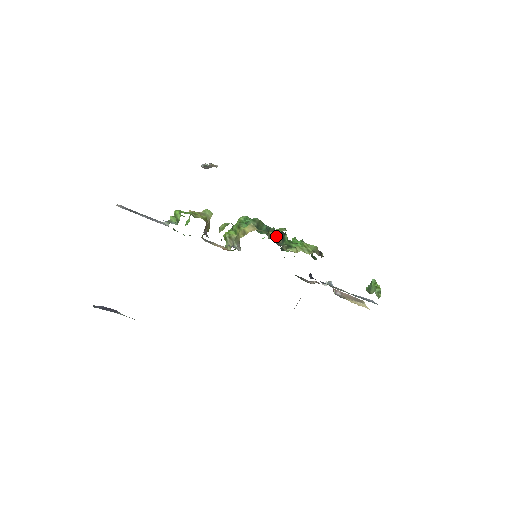
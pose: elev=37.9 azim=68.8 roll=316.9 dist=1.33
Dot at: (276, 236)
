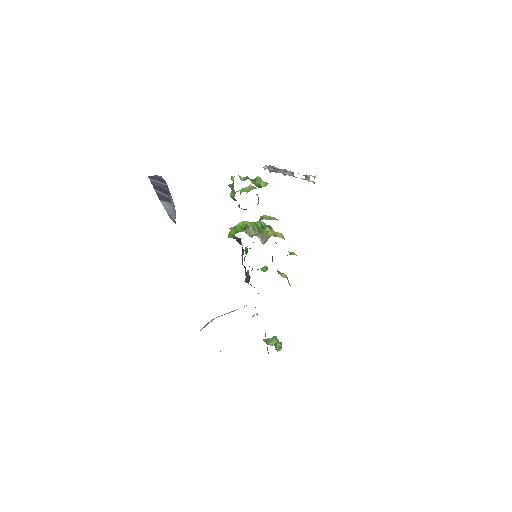
Dot at: occluded
